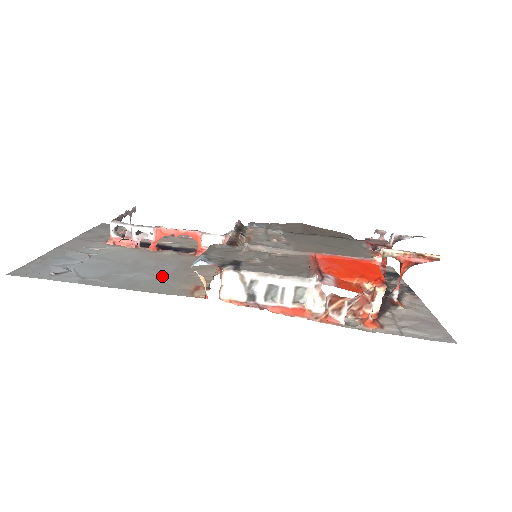
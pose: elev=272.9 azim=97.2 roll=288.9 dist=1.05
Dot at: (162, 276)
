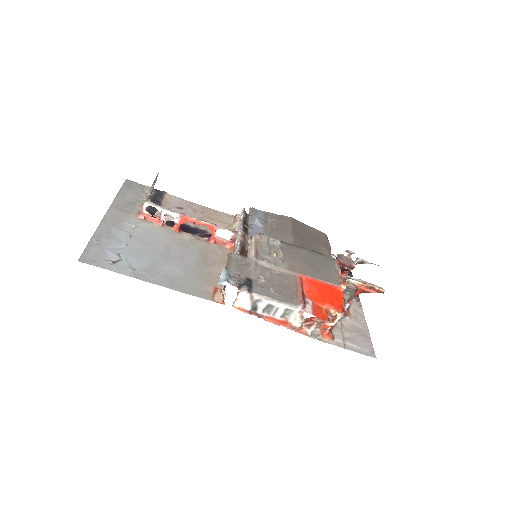
Dot at: (189, 271)
